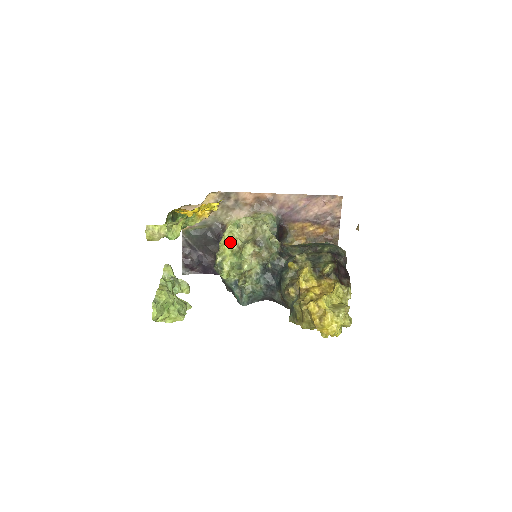
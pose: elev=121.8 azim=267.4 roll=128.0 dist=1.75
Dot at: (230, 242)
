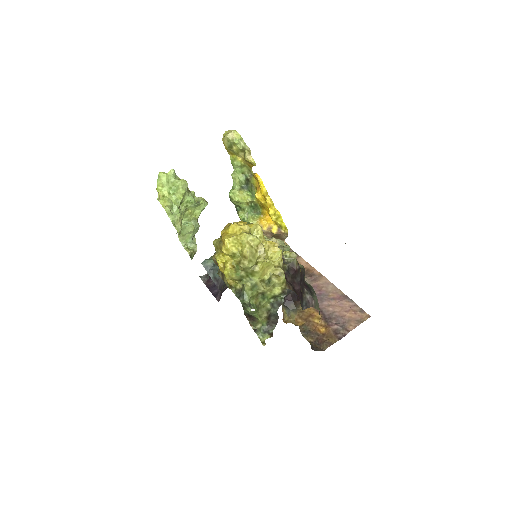
Dot at: occluded
